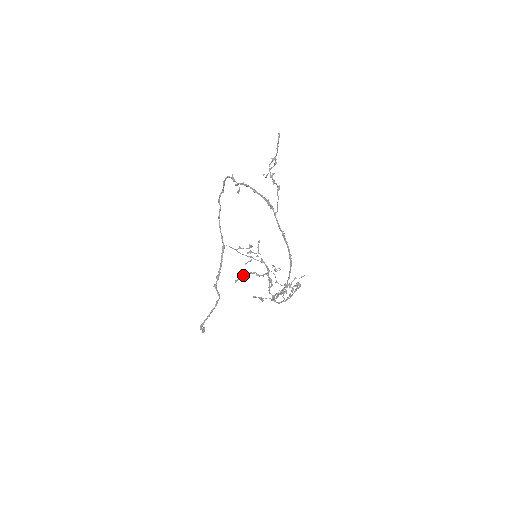
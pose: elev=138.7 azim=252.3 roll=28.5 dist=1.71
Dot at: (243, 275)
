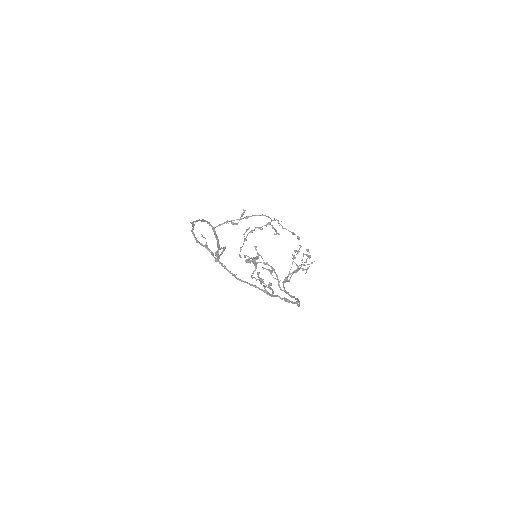
Dot at: occluded
